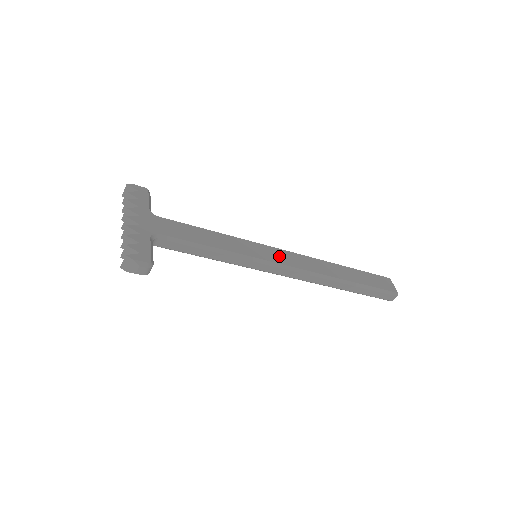
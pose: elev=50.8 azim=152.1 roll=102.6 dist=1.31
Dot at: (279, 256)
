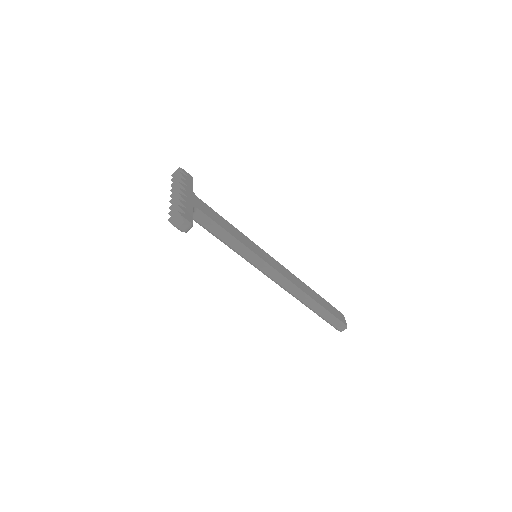
Dot at: (273, 262)
